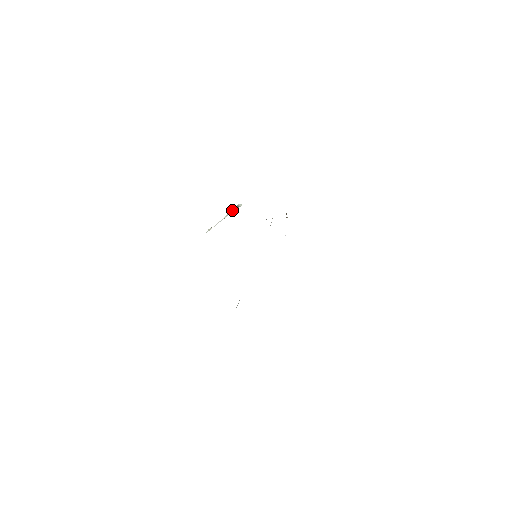
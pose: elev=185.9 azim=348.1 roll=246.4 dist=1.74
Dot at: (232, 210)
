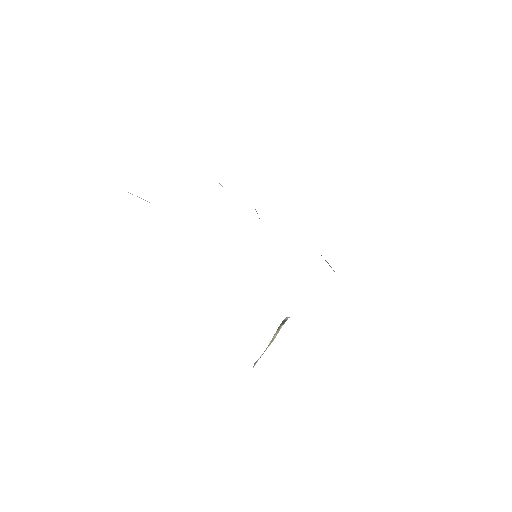
Dot at: (278, 328)
